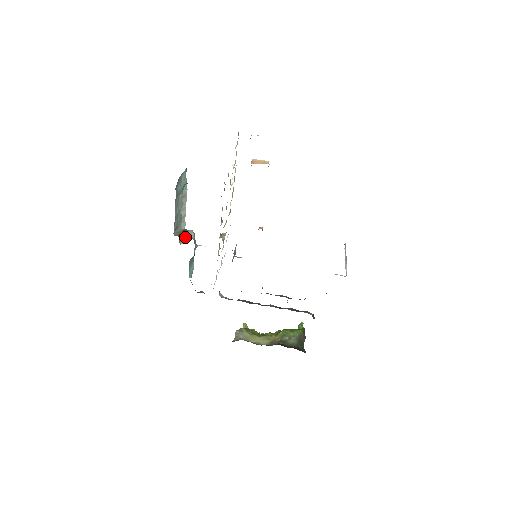
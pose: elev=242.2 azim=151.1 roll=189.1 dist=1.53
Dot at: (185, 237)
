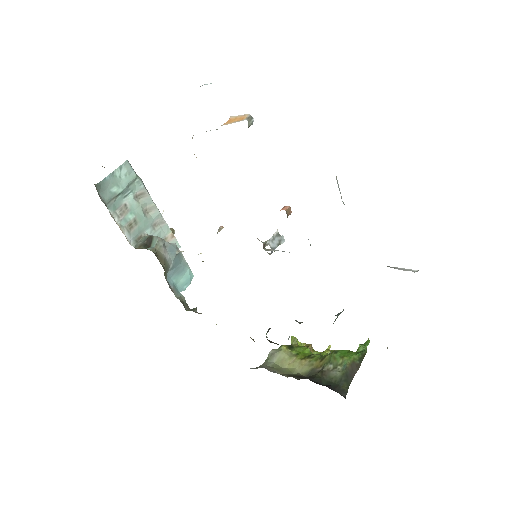
Dot at: (148, 247)
